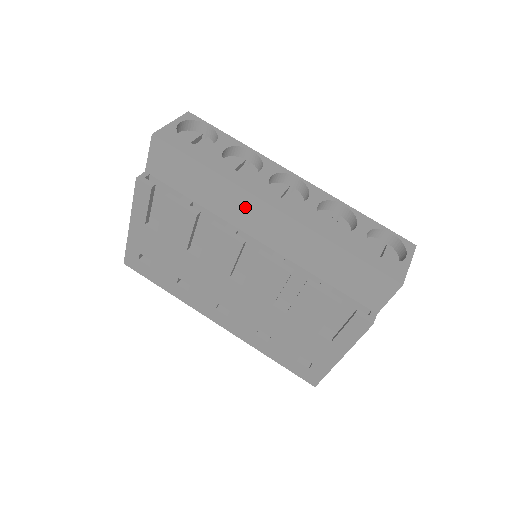
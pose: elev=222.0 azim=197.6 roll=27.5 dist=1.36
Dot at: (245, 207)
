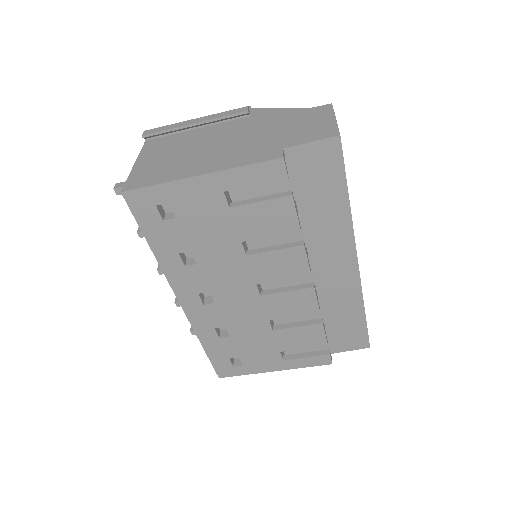
Dot at: (337, 247)
